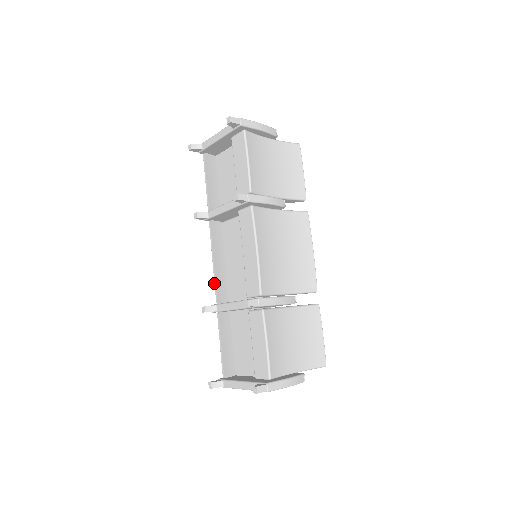
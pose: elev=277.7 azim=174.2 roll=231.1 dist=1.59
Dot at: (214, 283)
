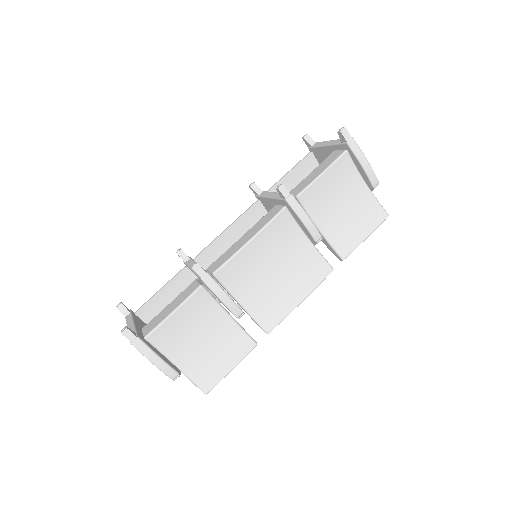
Dot at: (209, 244)
